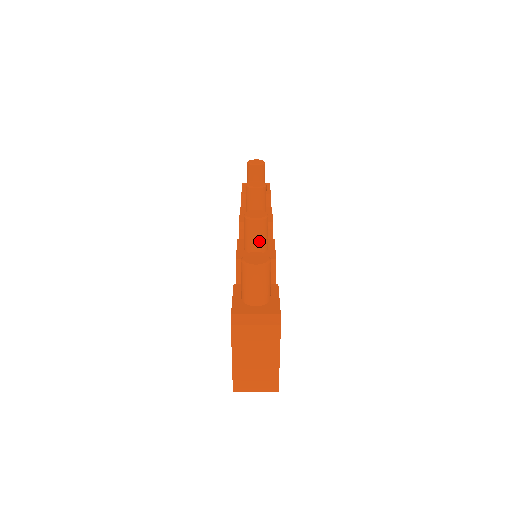
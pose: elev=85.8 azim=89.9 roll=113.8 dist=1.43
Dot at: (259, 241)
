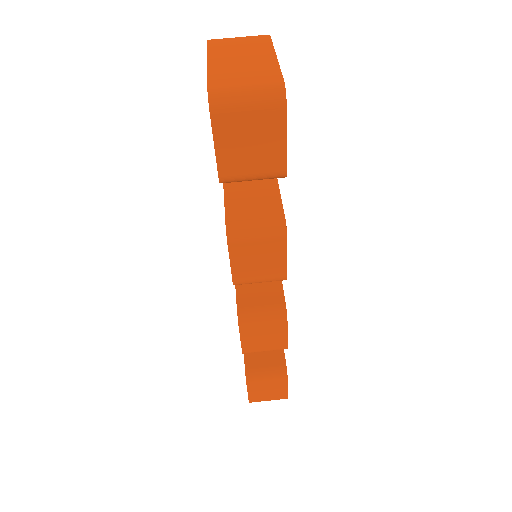
Dot at: occluded
